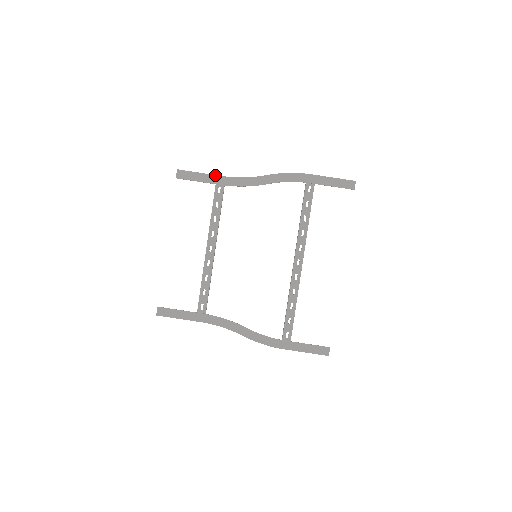
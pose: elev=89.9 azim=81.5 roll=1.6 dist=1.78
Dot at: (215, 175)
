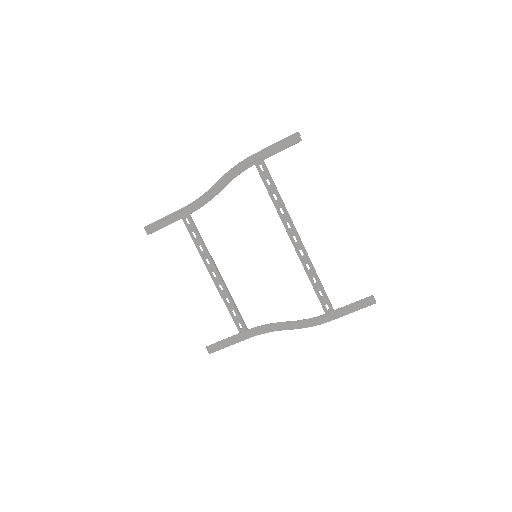
Dot at: (176, 211)
